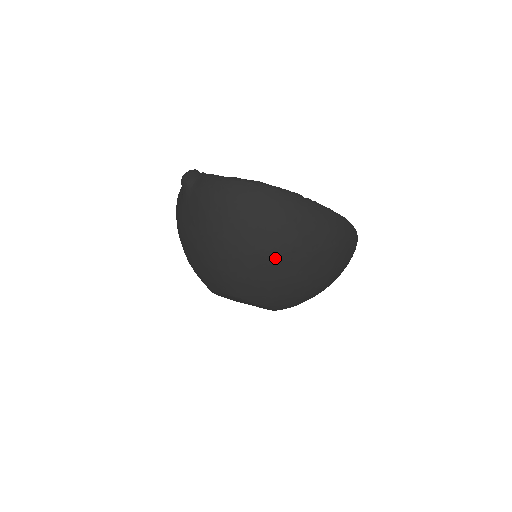
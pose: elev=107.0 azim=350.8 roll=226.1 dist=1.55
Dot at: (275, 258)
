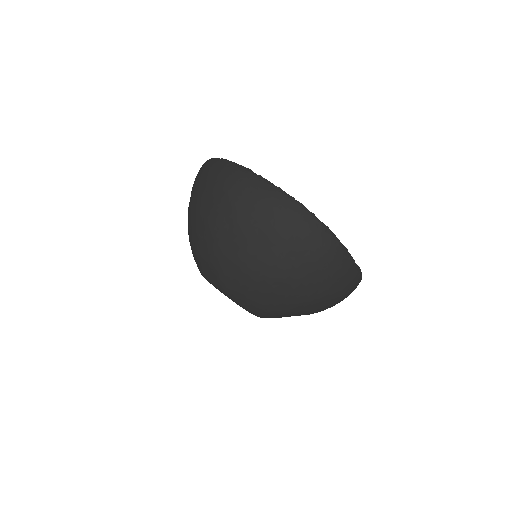
Dot at: (214, 227)
